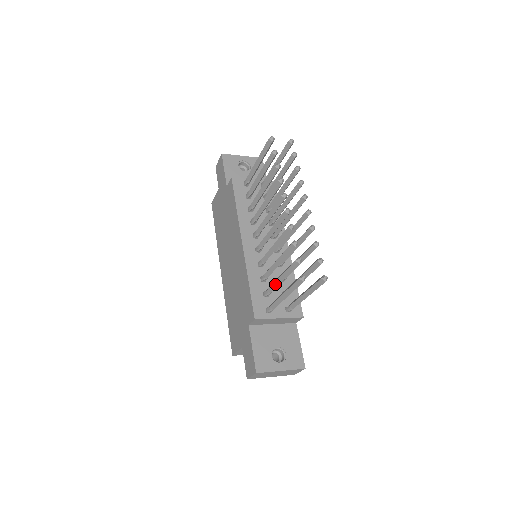
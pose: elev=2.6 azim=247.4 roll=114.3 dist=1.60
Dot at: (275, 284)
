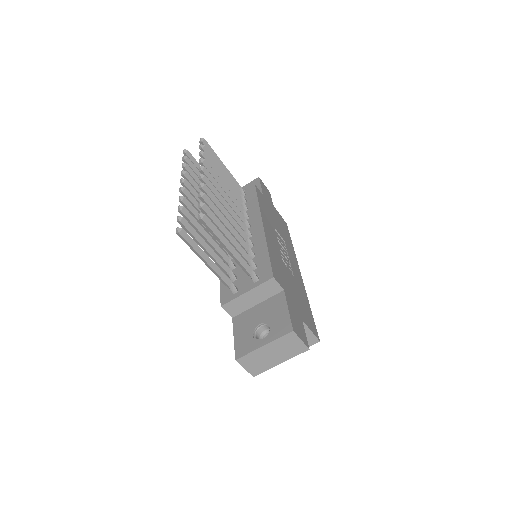
Dot at: (213, 260)
